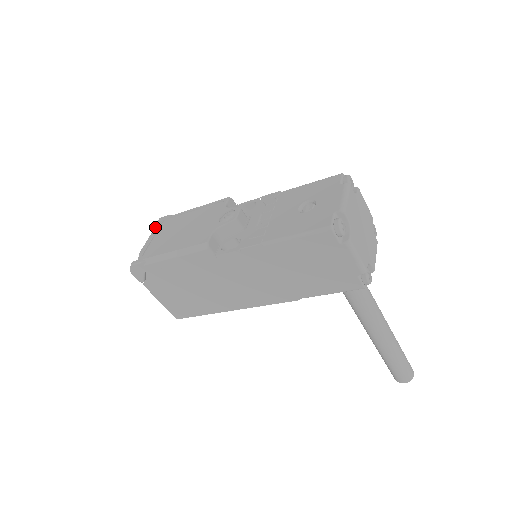
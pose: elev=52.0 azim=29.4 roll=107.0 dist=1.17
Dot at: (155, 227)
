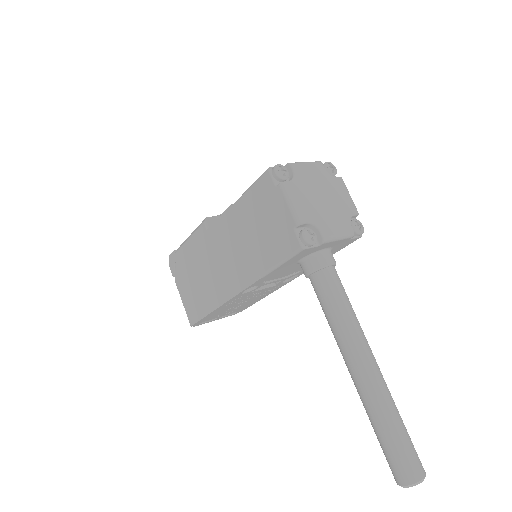
Dot at: occluded
